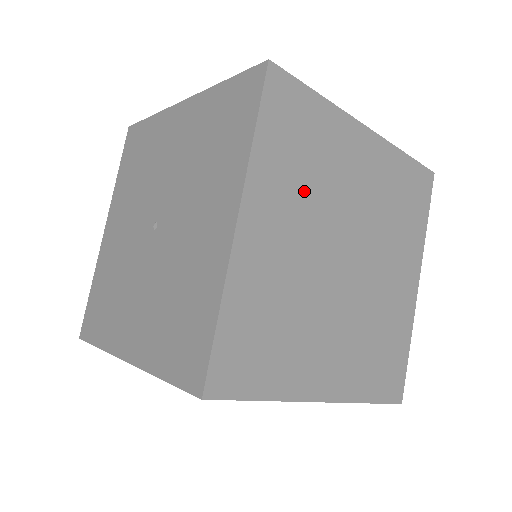
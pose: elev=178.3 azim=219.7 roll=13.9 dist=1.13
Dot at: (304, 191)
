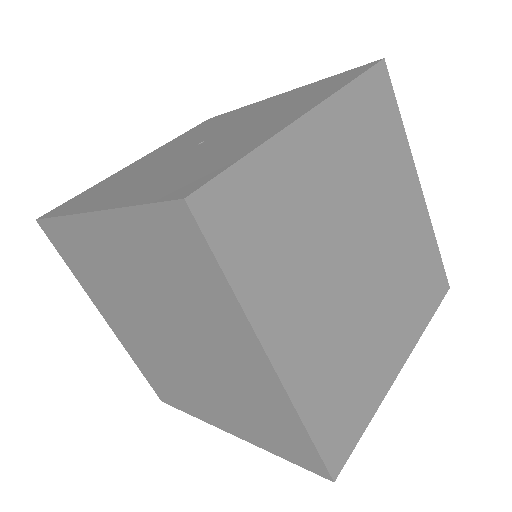
Dot at: (360, 163)
